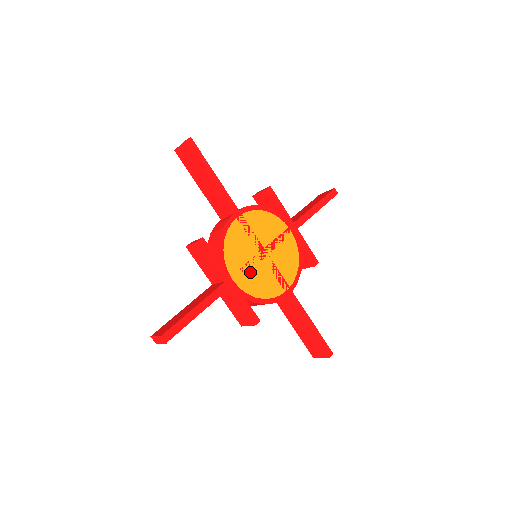
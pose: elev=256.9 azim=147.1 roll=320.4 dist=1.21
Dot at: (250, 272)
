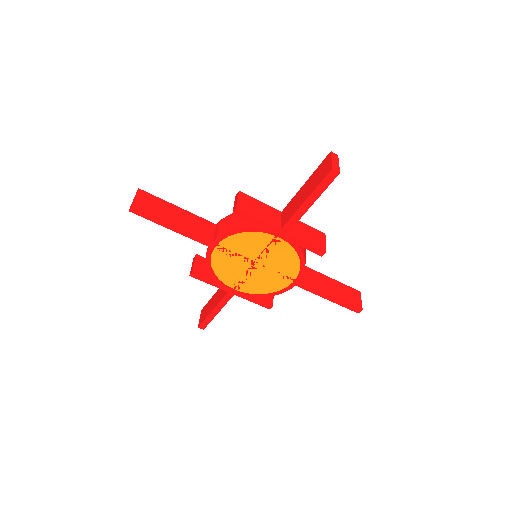
Dot at: (248, 280)
